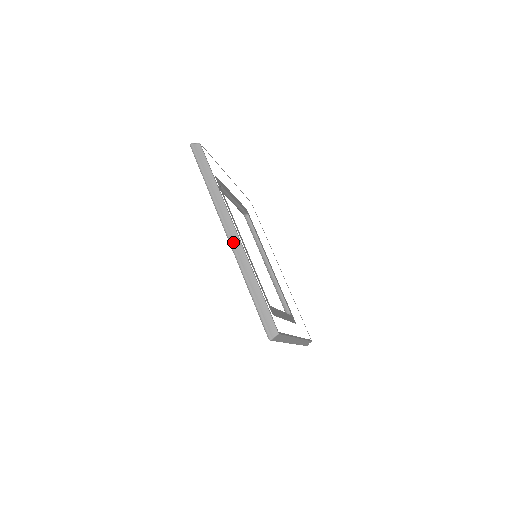
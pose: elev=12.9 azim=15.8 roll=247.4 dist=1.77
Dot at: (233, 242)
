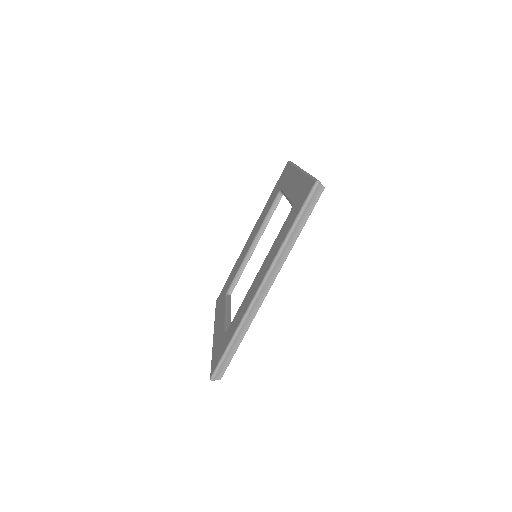
Dot at: (259, 297)
